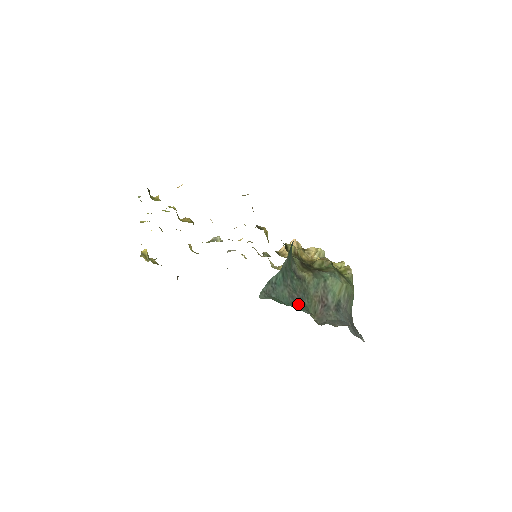
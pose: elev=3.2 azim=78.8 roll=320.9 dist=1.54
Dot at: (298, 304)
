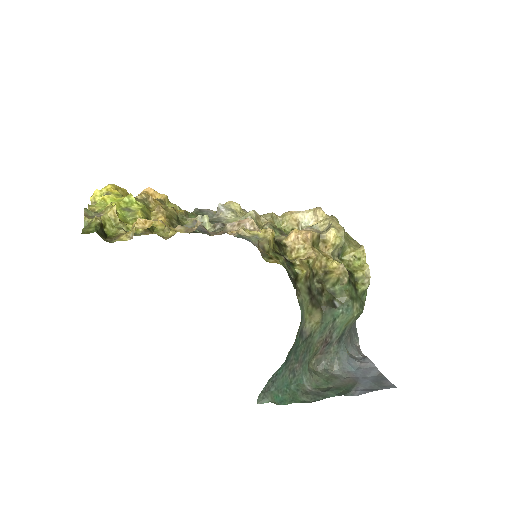
Dot at: (298, 375)
